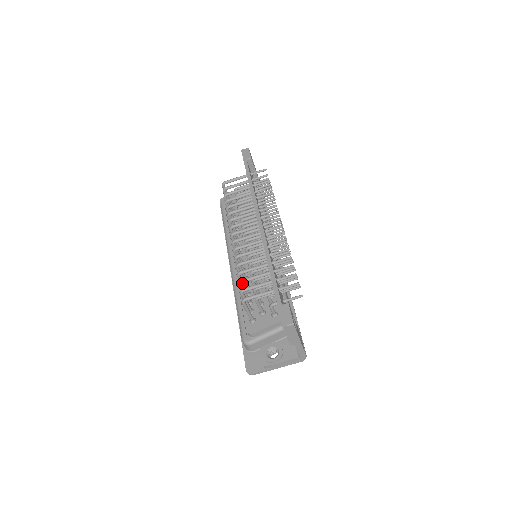
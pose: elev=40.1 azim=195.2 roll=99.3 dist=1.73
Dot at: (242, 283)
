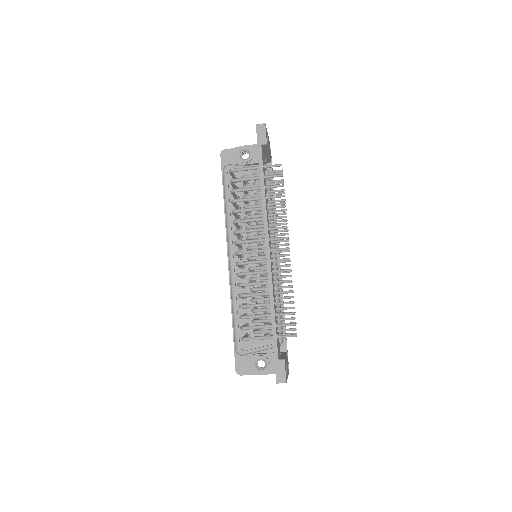
Dot at: occluded
